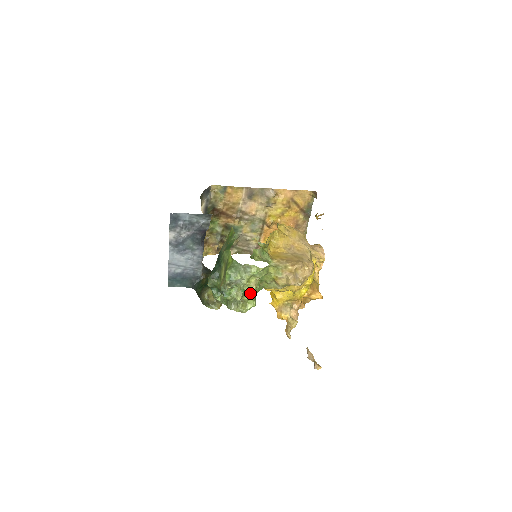
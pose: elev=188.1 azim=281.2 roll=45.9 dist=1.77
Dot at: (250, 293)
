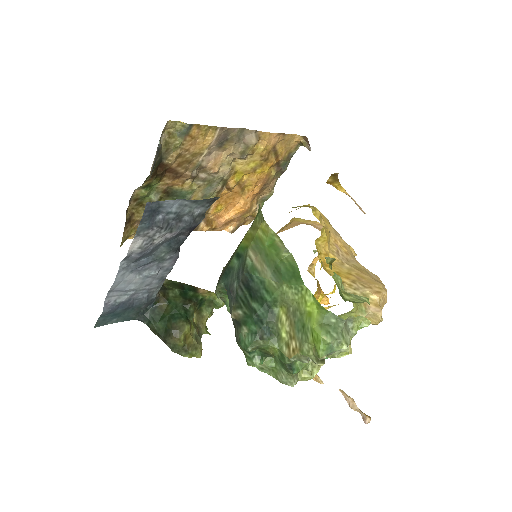
Dot at: occluded
